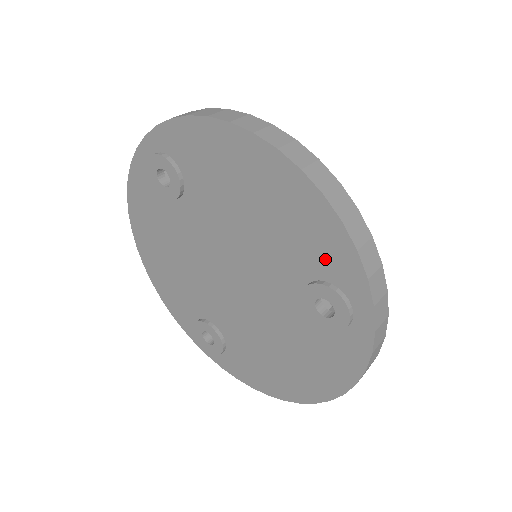
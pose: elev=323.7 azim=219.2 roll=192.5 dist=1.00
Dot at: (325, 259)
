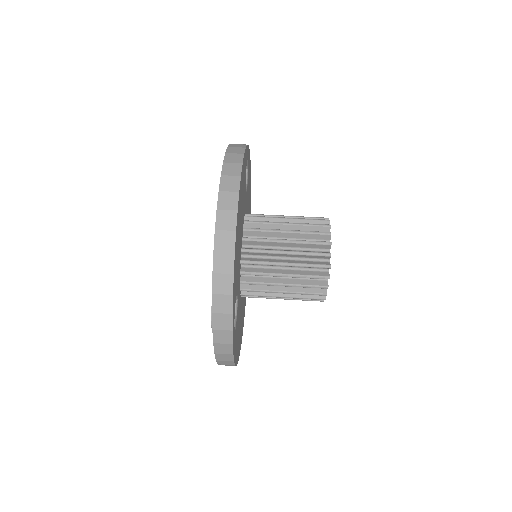
Dot at: occluded
